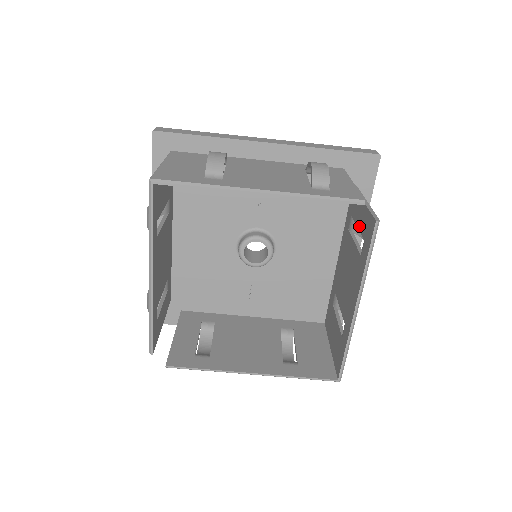
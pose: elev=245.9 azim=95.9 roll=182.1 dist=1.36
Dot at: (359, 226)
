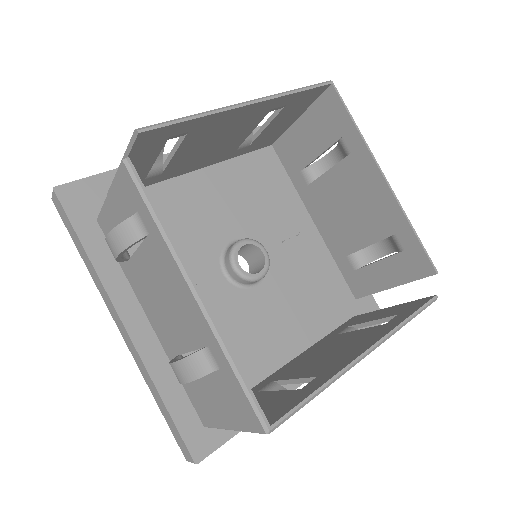
Dot at: (379, 317)
